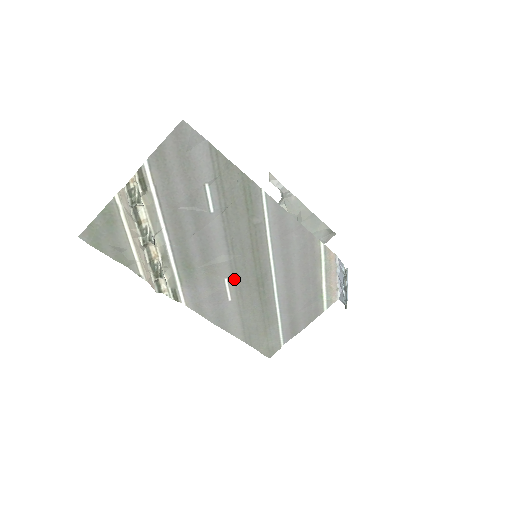
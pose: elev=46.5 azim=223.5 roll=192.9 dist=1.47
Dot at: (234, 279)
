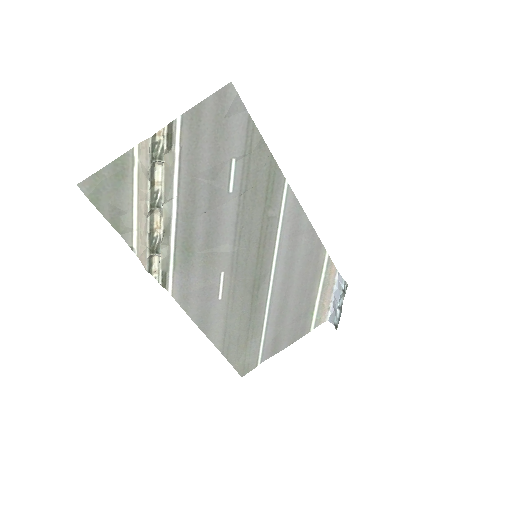
Dot at: (231, 275)
